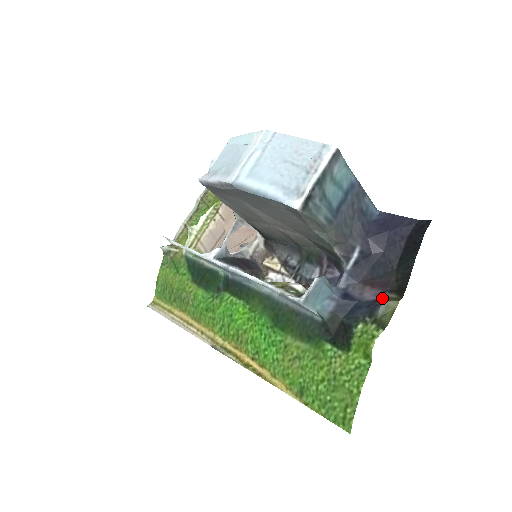
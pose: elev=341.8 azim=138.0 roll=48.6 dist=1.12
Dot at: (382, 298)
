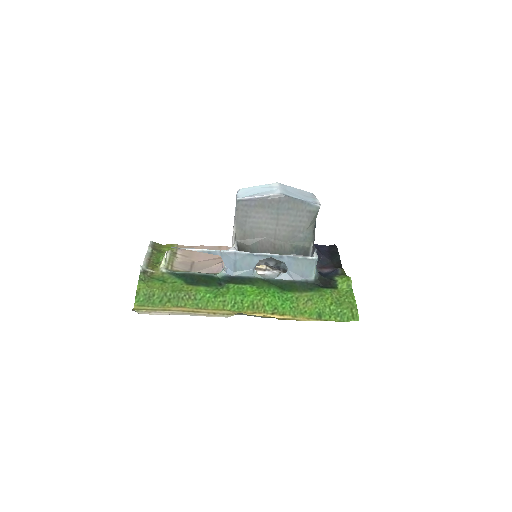
Dot at: (337, 268)
